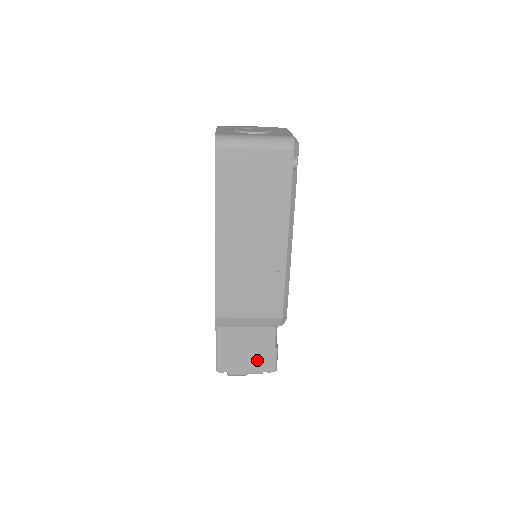
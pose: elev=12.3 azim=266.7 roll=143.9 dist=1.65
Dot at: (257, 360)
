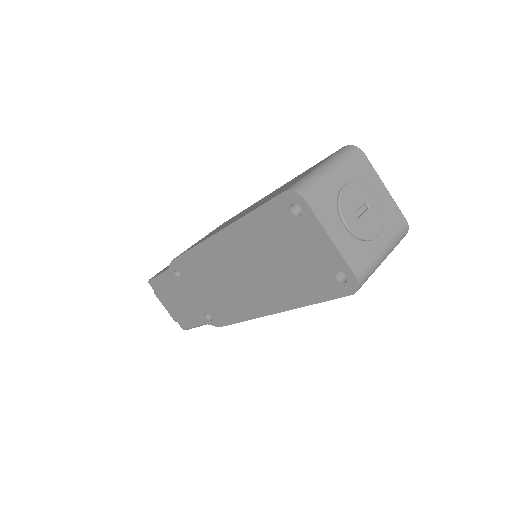
Dot at: occluded
